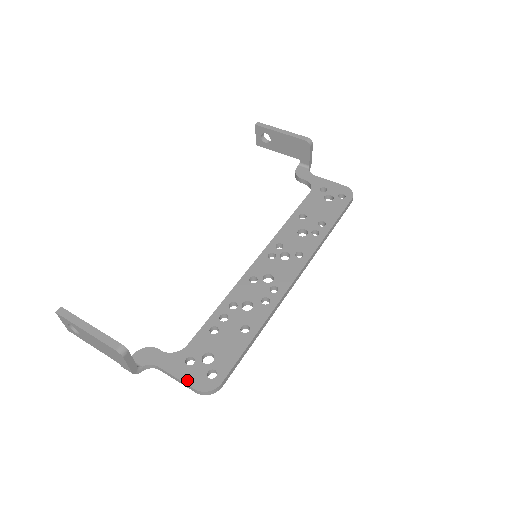
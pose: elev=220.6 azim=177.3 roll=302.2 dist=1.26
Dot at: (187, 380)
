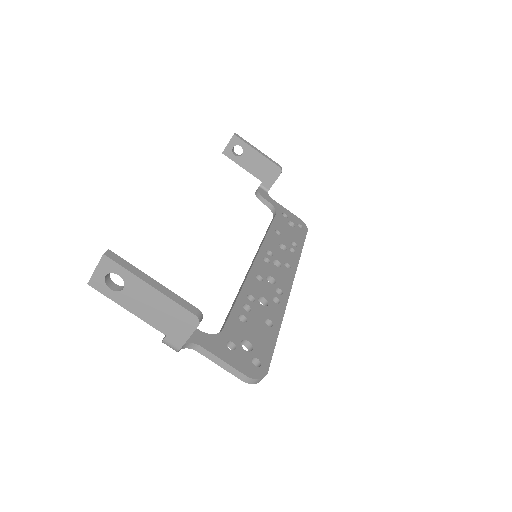
Dot at: (236, 365)
